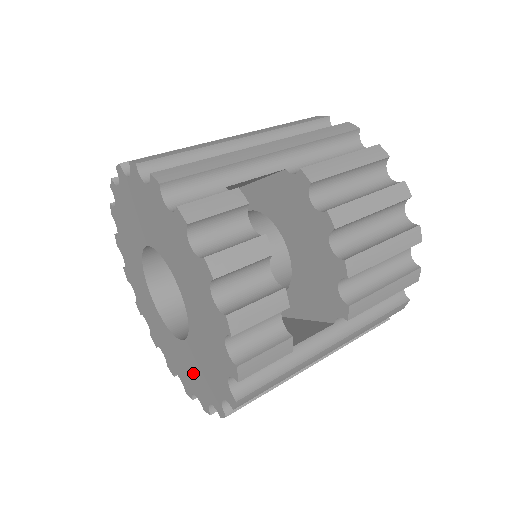
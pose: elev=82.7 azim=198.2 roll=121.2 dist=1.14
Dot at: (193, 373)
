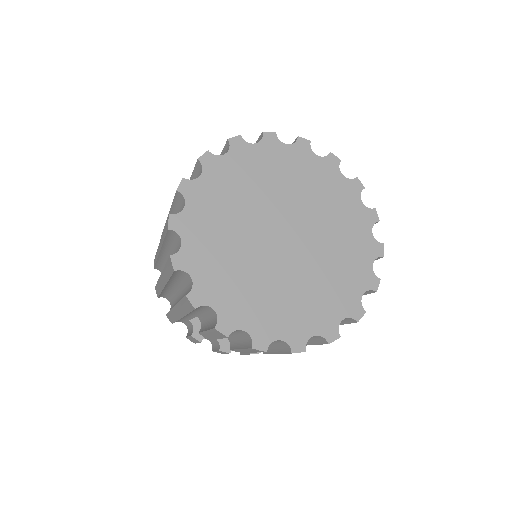
Dot at: occluded
